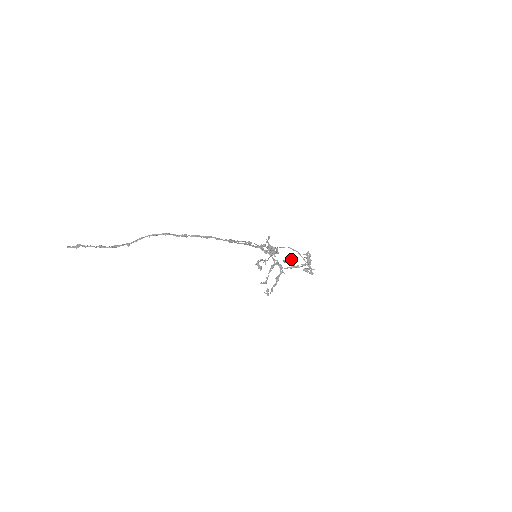
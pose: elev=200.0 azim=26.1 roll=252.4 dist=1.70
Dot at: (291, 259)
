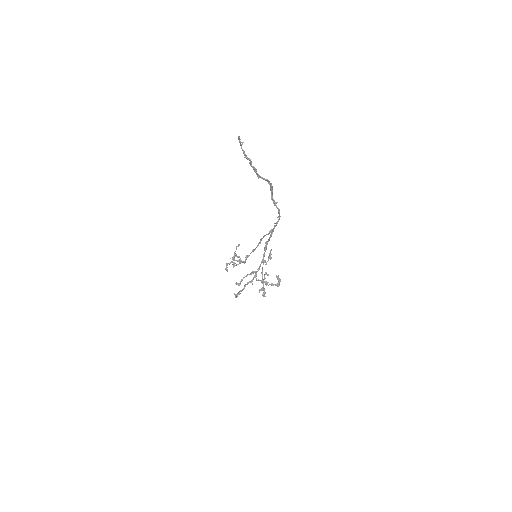
Dot at: (267, 274)
